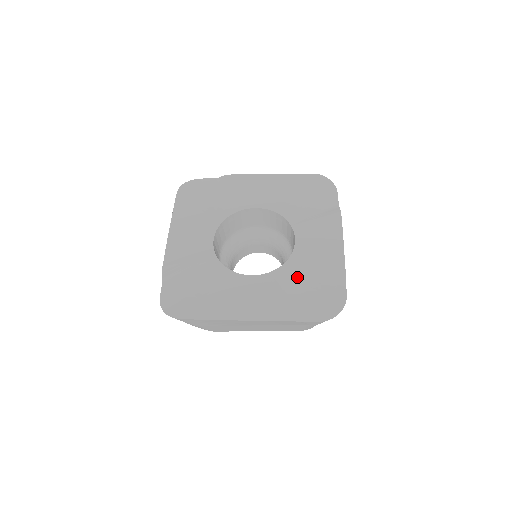
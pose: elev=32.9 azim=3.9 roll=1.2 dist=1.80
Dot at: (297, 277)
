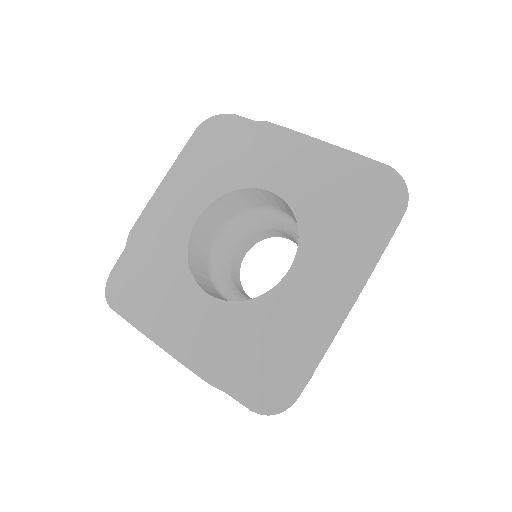
Dot at: (325, 214)
